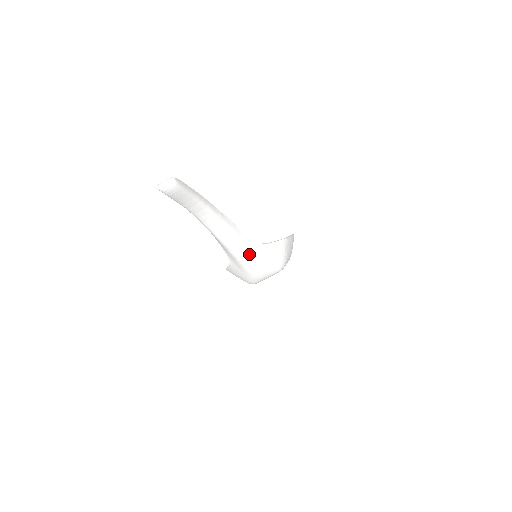
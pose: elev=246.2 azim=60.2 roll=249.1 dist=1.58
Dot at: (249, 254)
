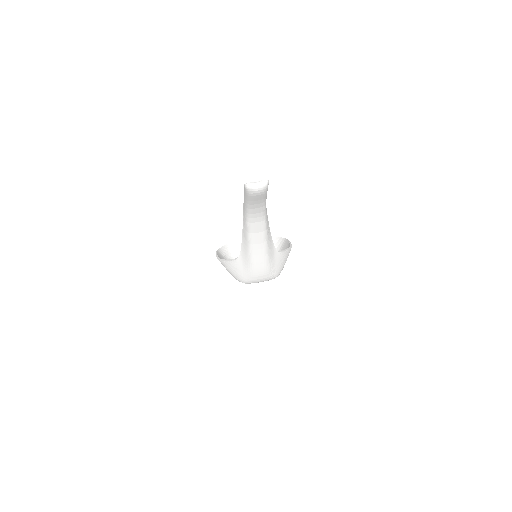
Dot at: (265, 260)
